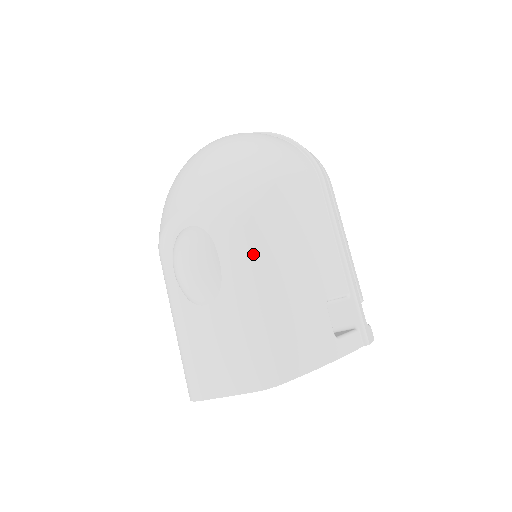
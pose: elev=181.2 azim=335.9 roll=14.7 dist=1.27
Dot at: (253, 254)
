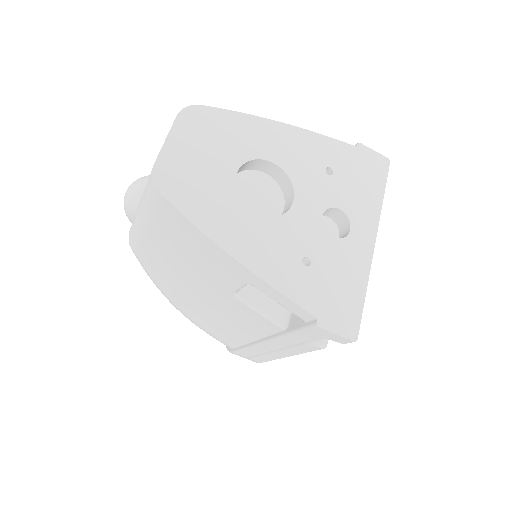
Dot at: occluded
